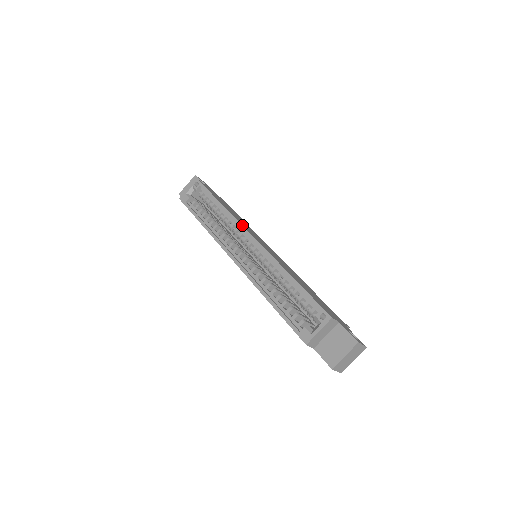
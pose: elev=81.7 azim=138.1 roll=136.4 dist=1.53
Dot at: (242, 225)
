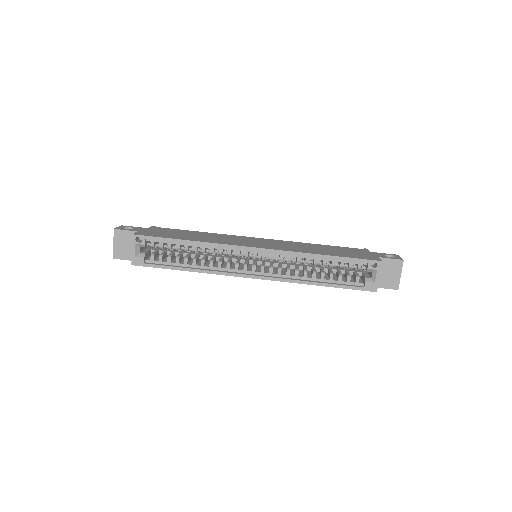
Dot at: (235, 245)
